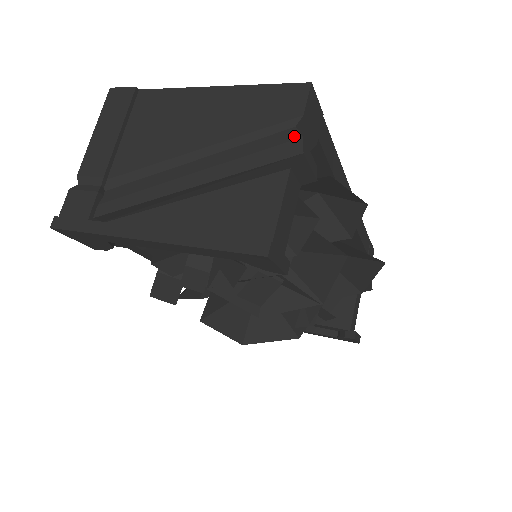
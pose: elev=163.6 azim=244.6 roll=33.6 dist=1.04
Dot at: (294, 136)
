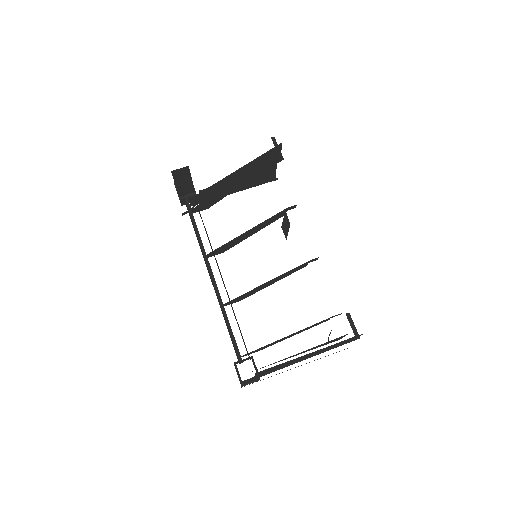
Dot at: (356, 339)
